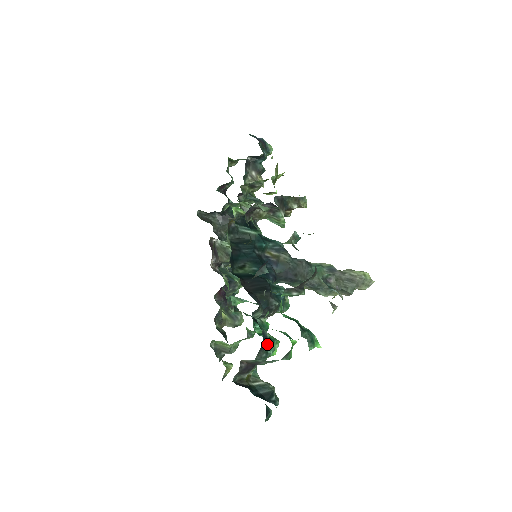
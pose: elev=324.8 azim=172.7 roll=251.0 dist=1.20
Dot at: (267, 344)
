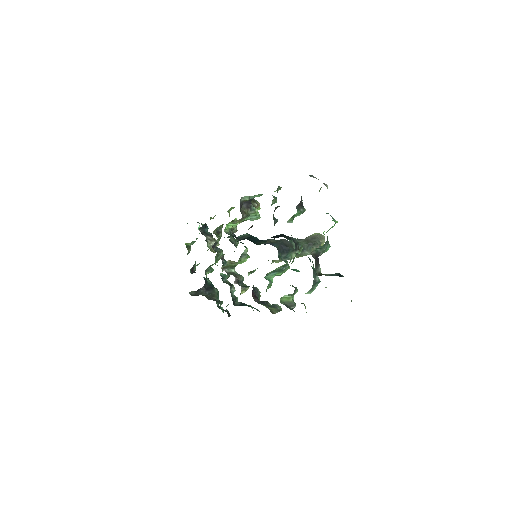
Dot at: occluded
